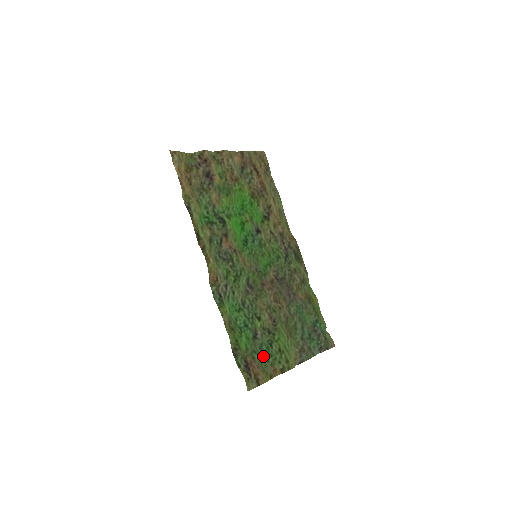
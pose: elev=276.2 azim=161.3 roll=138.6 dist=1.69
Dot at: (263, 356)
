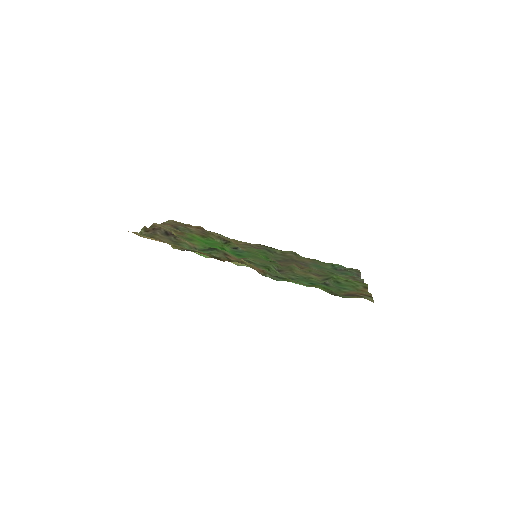
Dot at: (346, 289)
